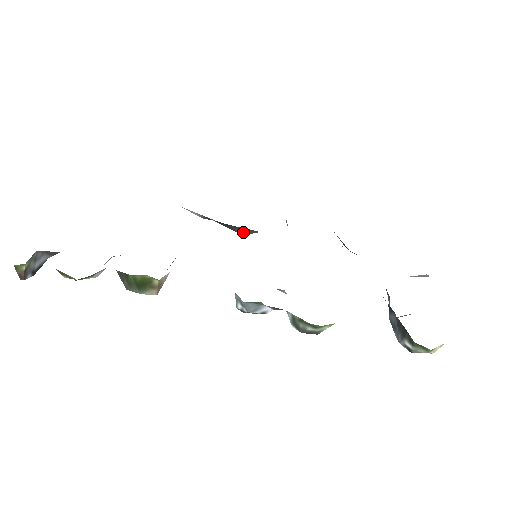
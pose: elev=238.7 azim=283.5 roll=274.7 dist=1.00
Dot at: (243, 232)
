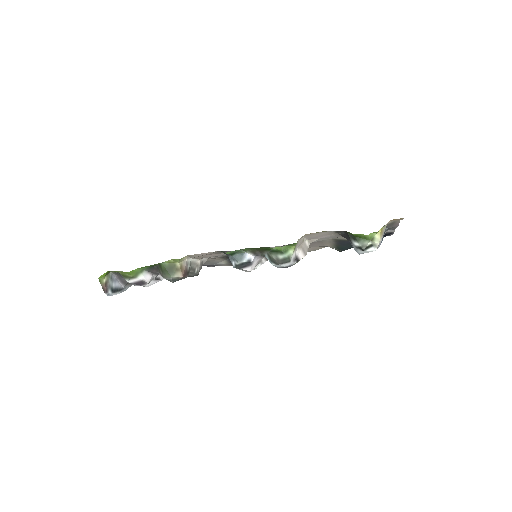
Dot at: occluded
